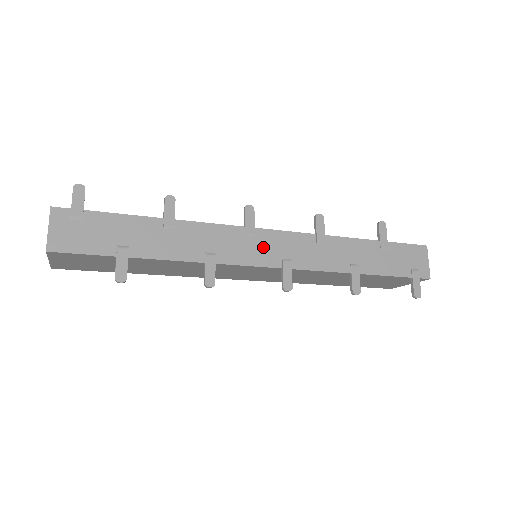
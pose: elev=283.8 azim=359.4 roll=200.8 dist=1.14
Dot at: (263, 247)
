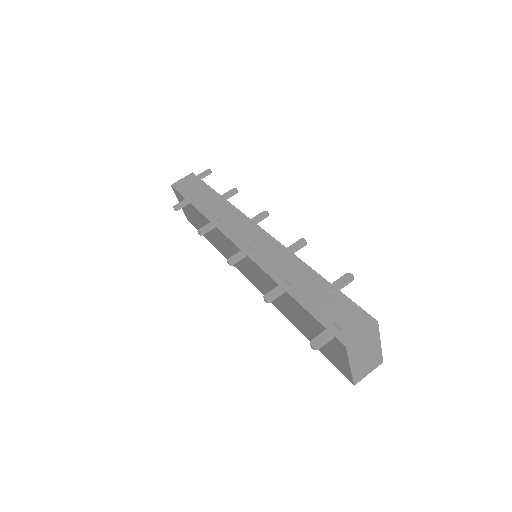
Dot at: (247, 234)
